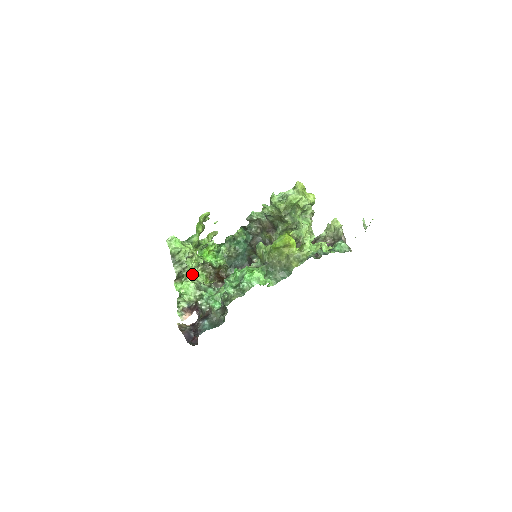
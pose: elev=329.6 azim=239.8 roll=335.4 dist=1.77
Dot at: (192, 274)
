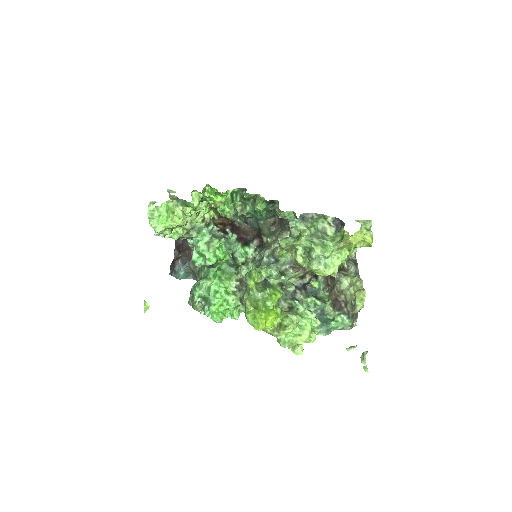
Dot at: (189, 213)
